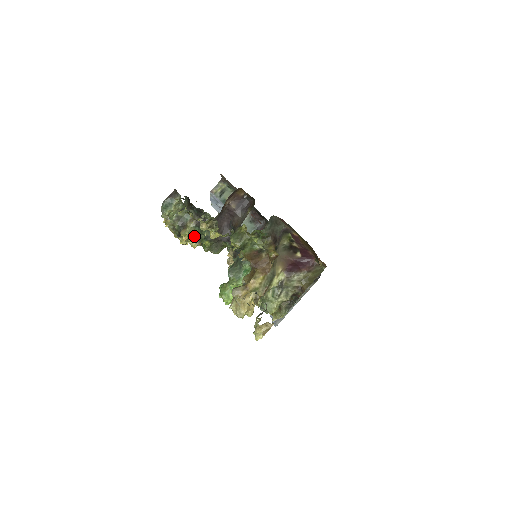
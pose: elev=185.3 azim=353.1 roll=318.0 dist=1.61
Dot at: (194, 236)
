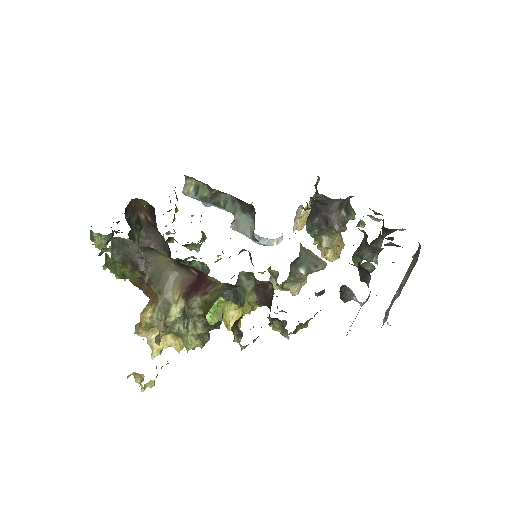
Dot at: occluded
